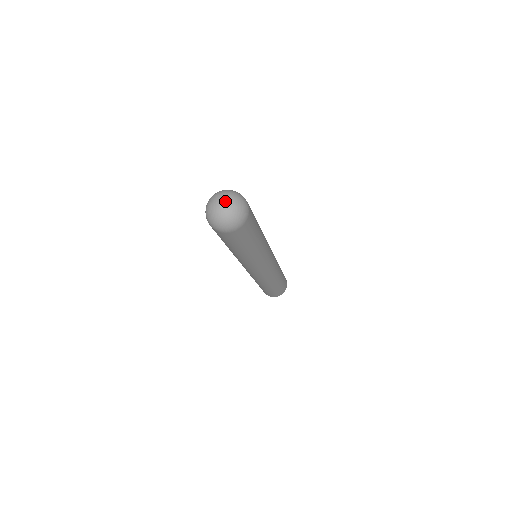
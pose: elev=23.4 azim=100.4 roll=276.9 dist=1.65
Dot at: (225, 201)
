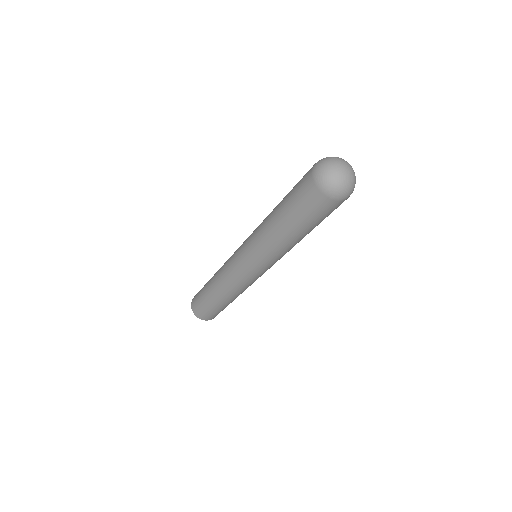
Dot at: (347, 165)
